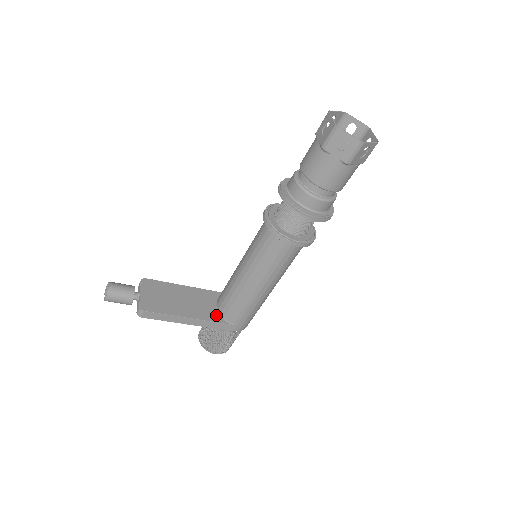
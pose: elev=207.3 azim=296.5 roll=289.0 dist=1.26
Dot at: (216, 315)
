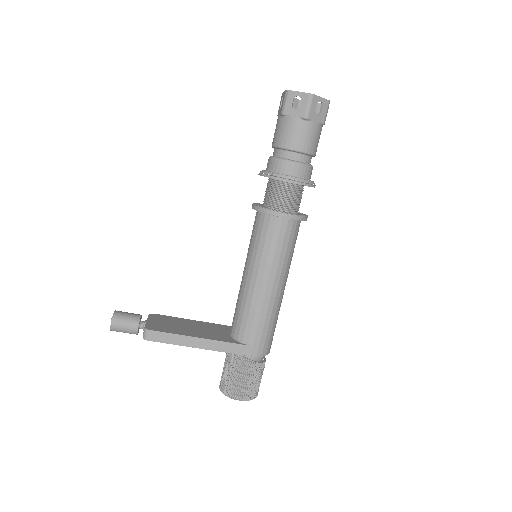
Dot at: (229, 338)
